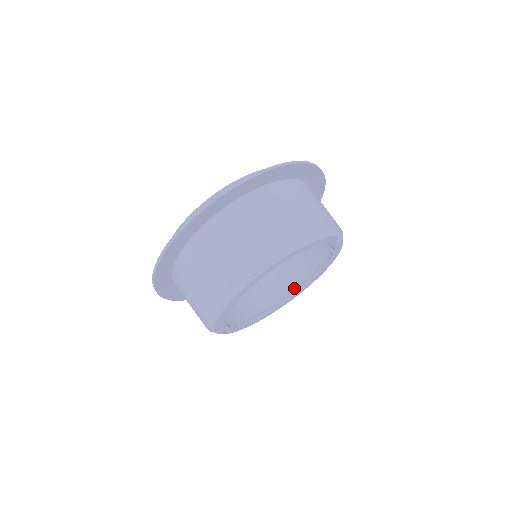
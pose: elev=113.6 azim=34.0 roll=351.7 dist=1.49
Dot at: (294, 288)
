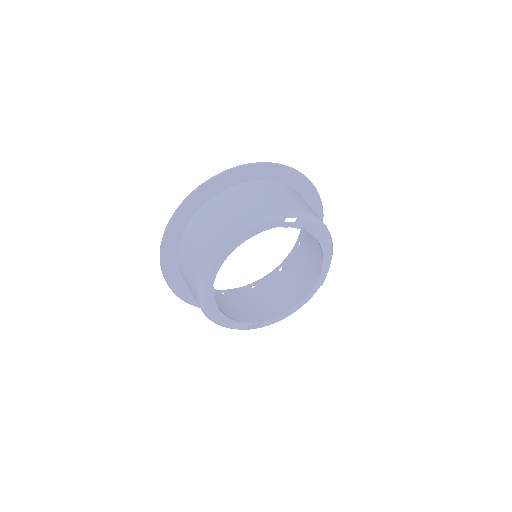
Dot at: occluded
